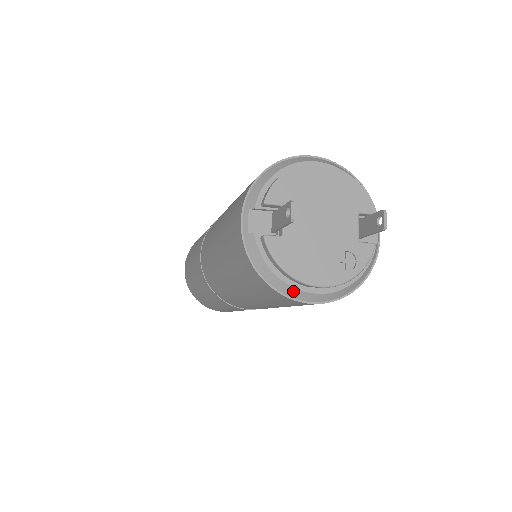
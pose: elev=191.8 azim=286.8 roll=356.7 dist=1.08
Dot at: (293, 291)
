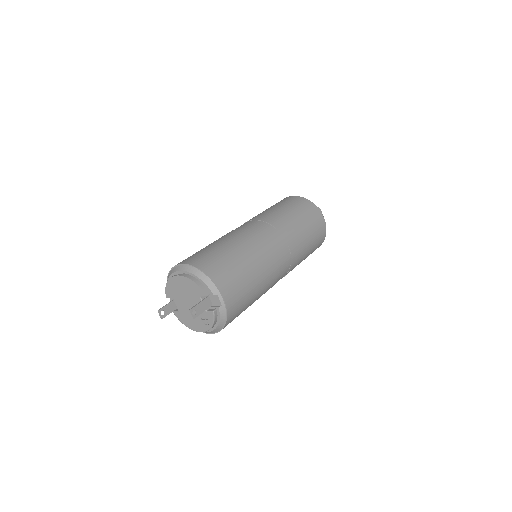
Dot at: occluded
